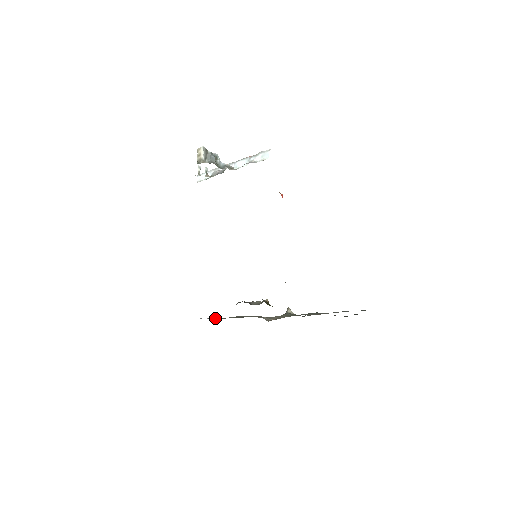
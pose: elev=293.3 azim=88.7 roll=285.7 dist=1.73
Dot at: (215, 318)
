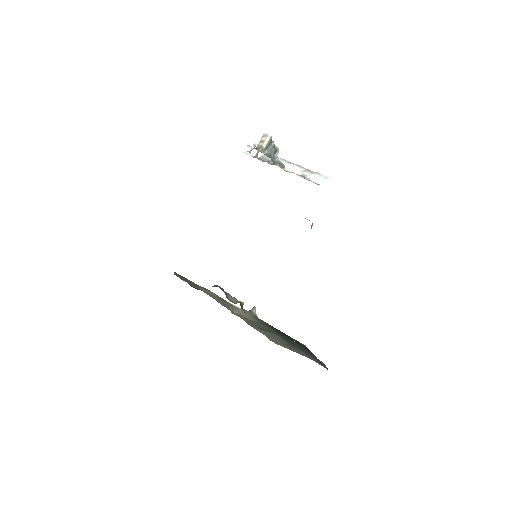
Dot at: occluded
